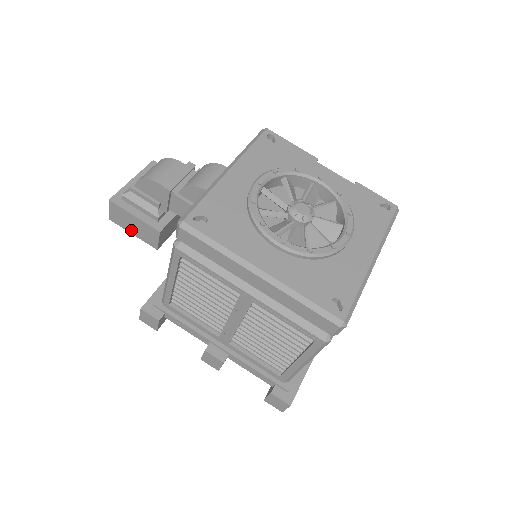
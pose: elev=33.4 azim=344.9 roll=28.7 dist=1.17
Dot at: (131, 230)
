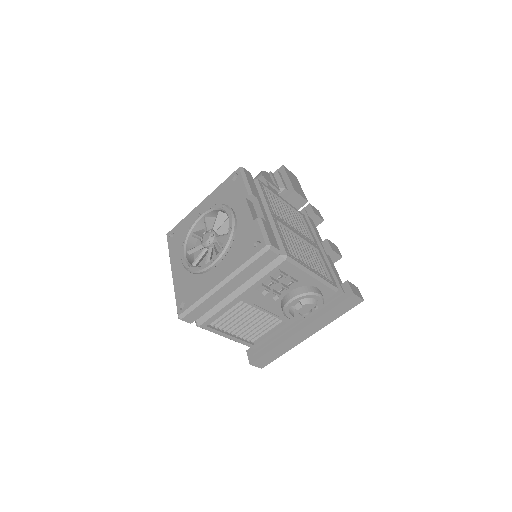
Dot at: occluded
